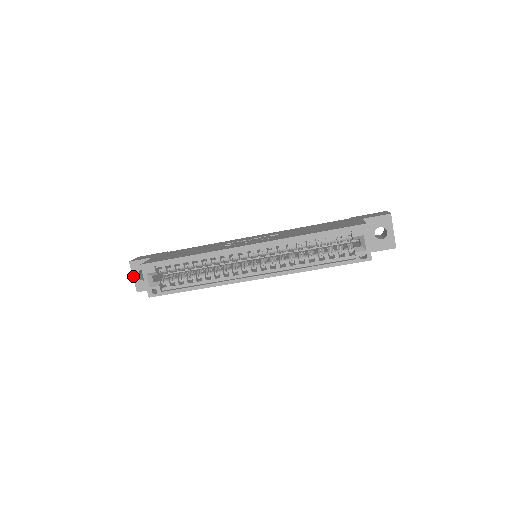
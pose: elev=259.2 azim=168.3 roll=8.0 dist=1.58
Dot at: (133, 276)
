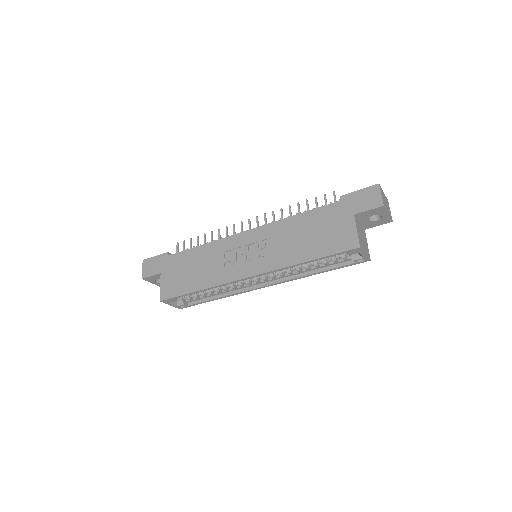
Dot at: (152, 283)
